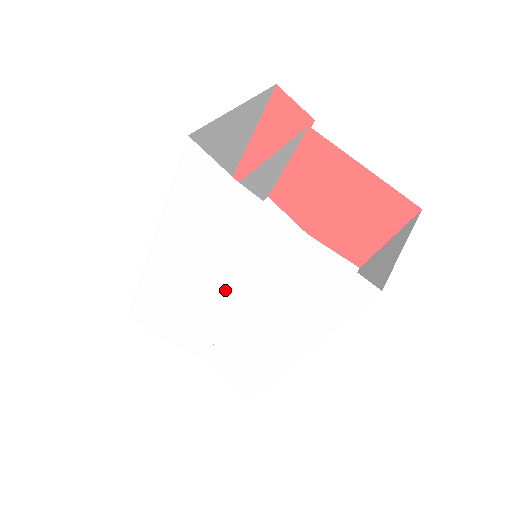
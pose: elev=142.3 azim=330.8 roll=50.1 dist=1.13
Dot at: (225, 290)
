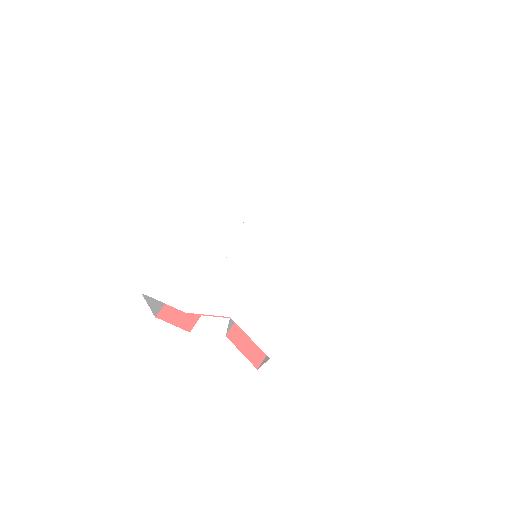
Dot at: (266, 233)
